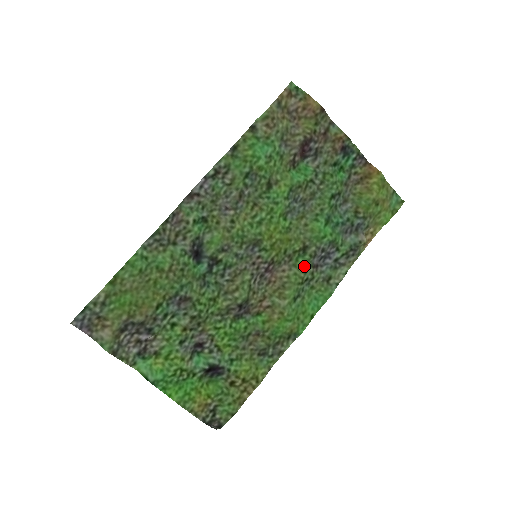
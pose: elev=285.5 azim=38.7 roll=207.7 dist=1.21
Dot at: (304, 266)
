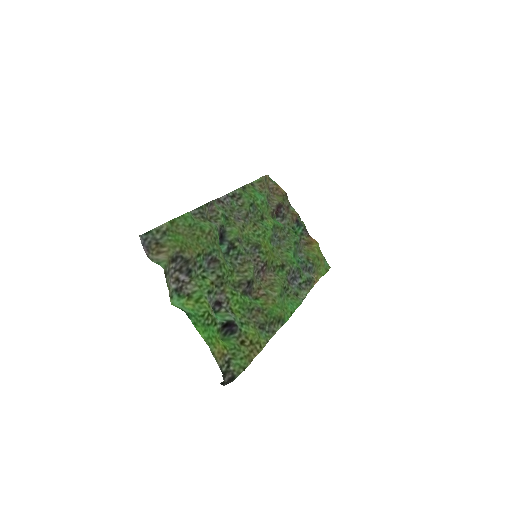
Dot at: (283, 277)
